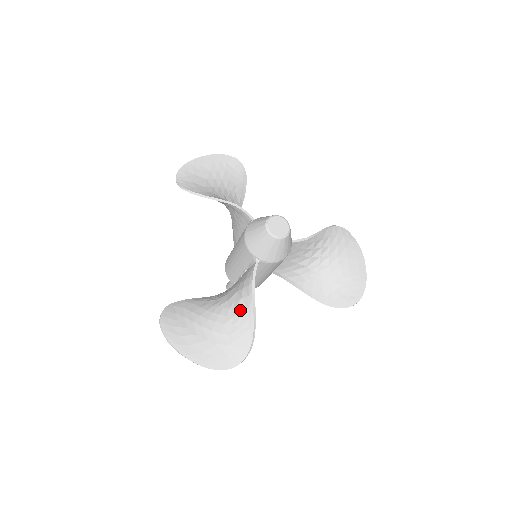
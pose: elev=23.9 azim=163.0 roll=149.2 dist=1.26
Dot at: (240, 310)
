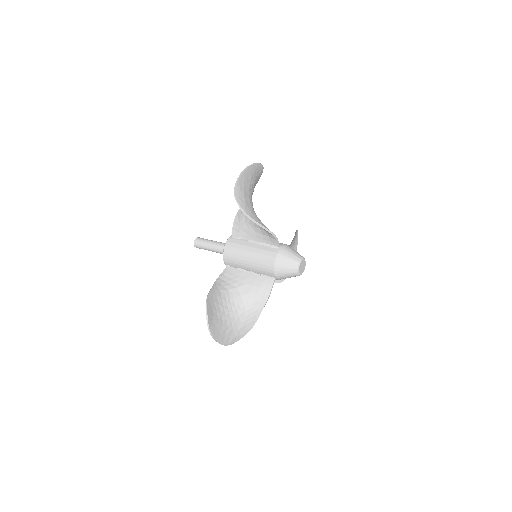
Dot at: (252, 308)
